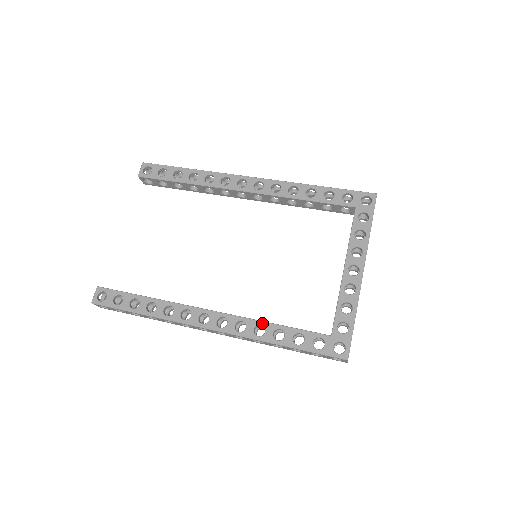
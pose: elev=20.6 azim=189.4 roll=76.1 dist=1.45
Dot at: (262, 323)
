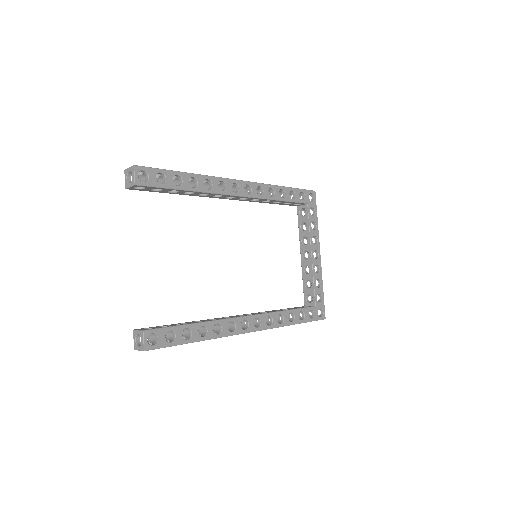
Dot at: (281, 313)
